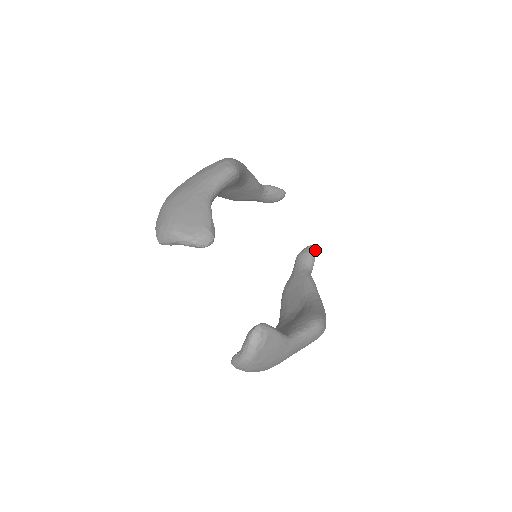
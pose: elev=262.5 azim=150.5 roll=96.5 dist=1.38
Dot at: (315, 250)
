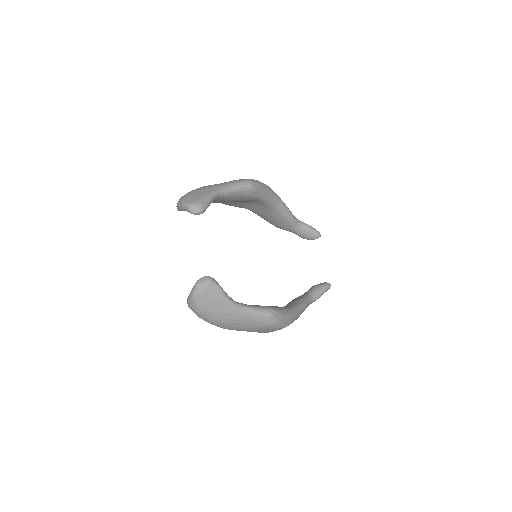
Dot at: (327, 286)
